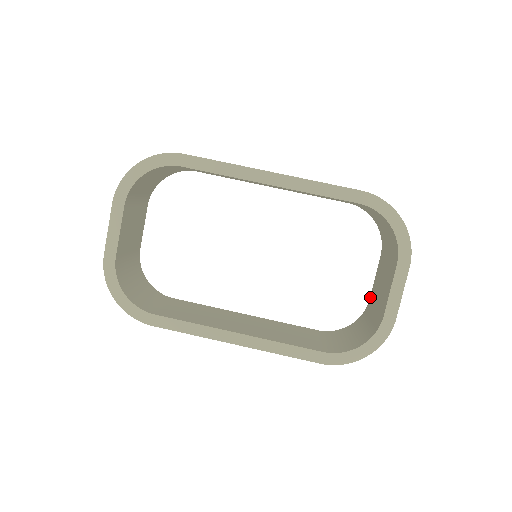
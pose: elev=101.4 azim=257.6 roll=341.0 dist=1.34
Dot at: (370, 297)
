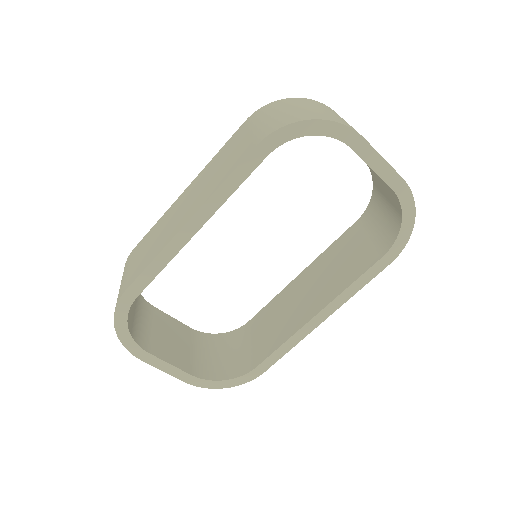
Dot at: occluded
